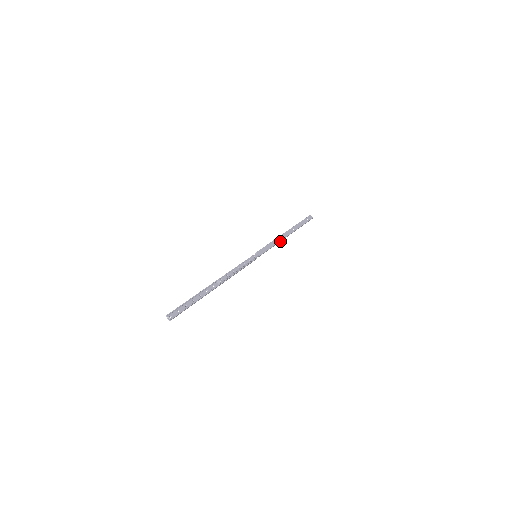
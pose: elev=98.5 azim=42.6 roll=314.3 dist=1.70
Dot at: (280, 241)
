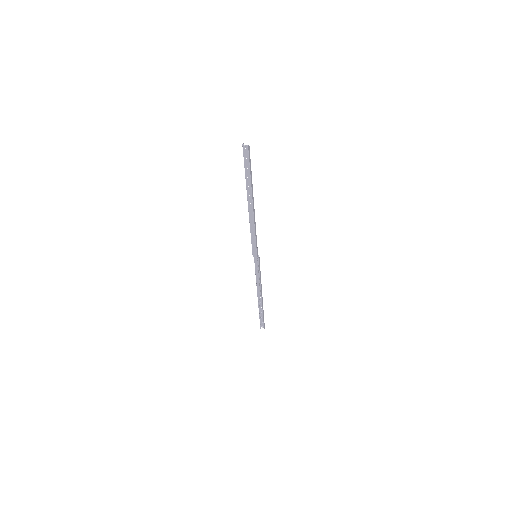
Dot at: (260, 286)
